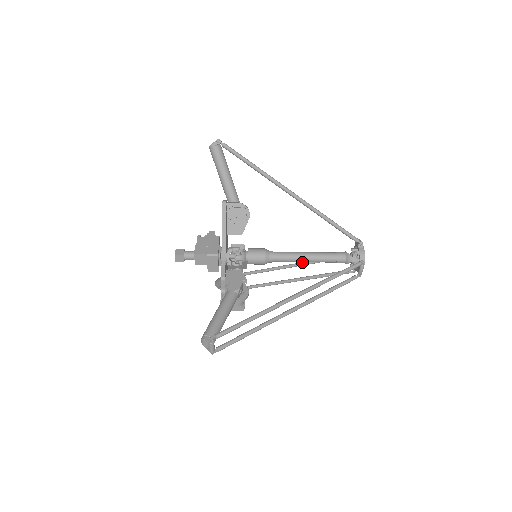
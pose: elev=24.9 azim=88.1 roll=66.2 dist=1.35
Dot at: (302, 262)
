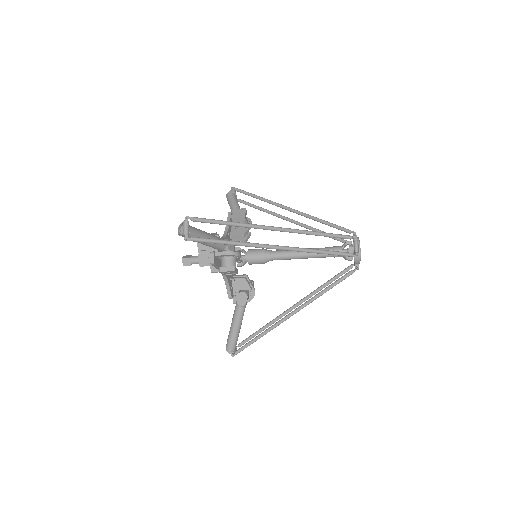
Dot at: (306, 216)
